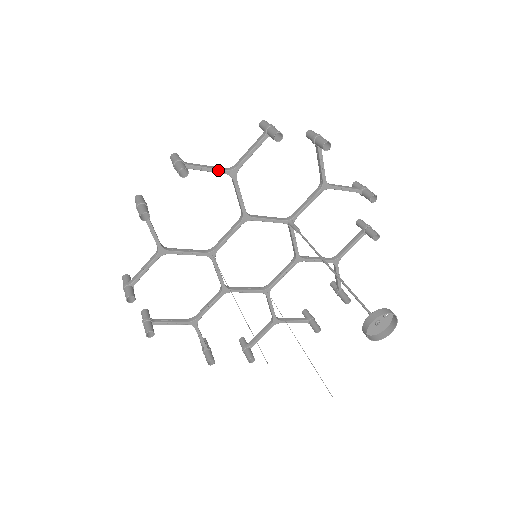
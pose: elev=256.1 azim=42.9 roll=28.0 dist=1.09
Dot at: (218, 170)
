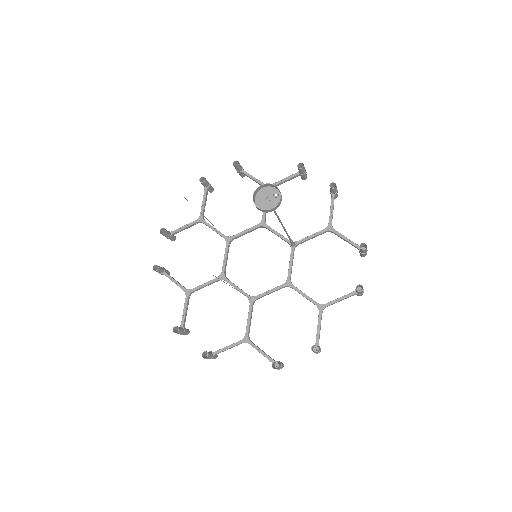
Dot at: (260, 181)
